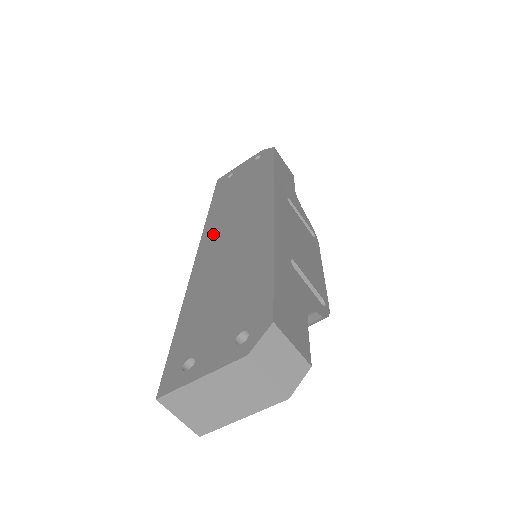
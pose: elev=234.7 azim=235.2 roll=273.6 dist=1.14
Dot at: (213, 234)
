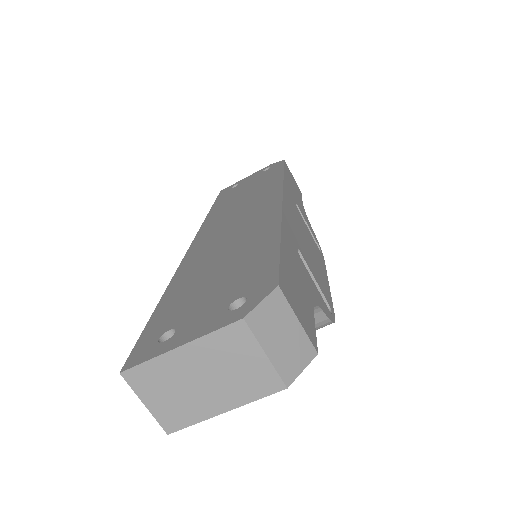
Dot at: (211, 228)
